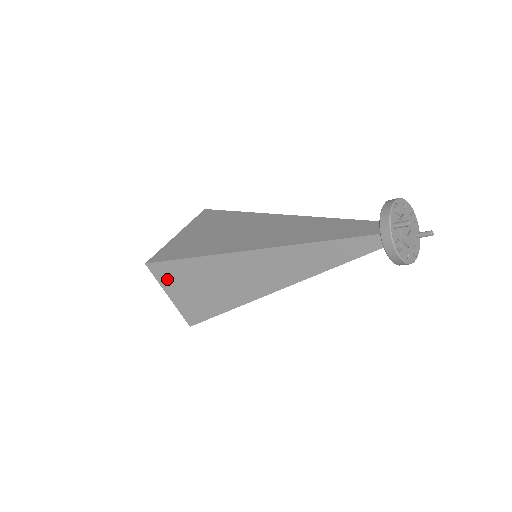
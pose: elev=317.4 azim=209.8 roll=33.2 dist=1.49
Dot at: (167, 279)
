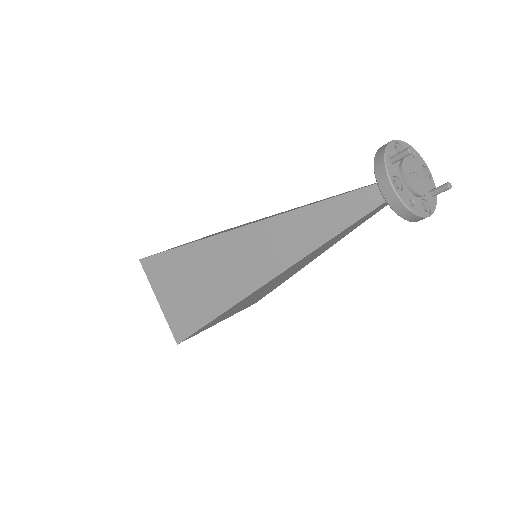
Dot at: (158, 278)
